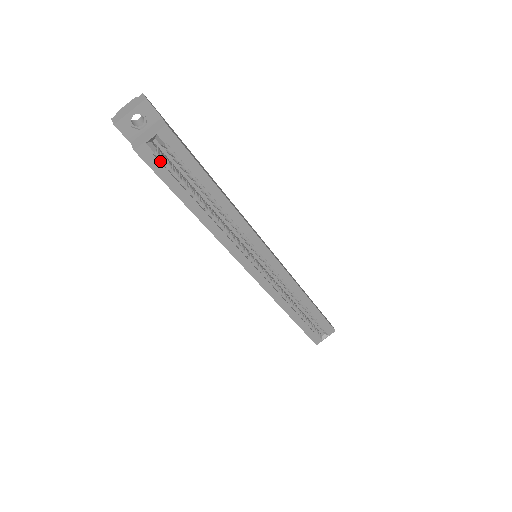
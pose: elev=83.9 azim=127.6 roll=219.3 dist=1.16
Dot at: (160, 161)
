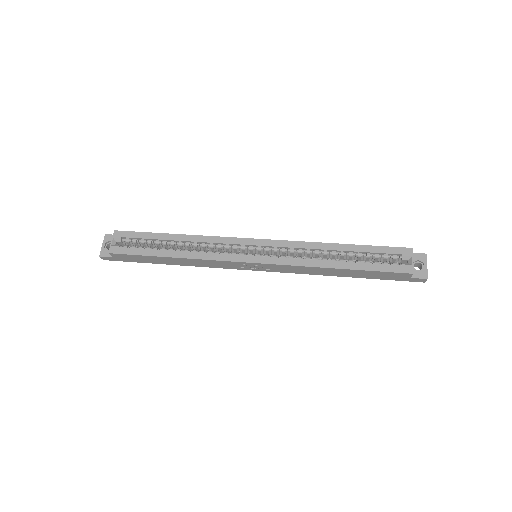
Dot at: (127, 248)
